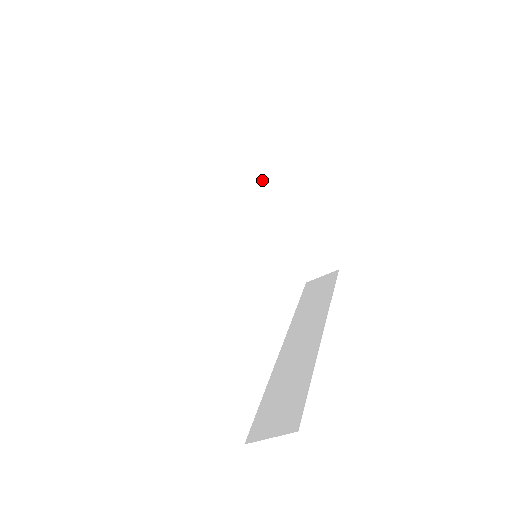
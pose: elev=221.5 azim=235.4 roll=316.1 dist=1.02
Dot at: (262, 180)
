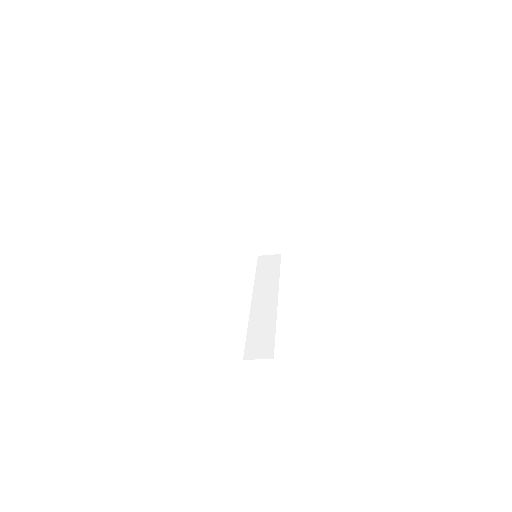
Dot at: (255, 192)
